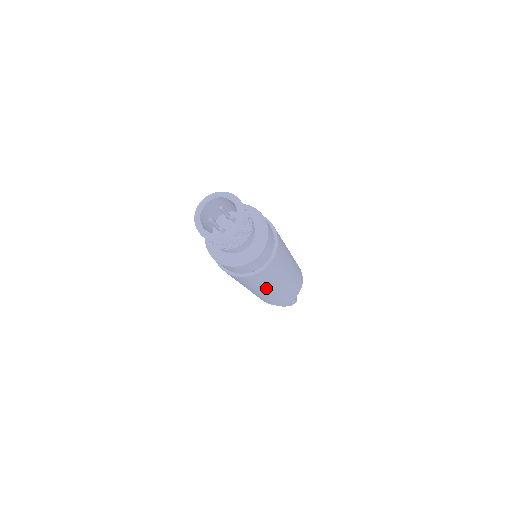
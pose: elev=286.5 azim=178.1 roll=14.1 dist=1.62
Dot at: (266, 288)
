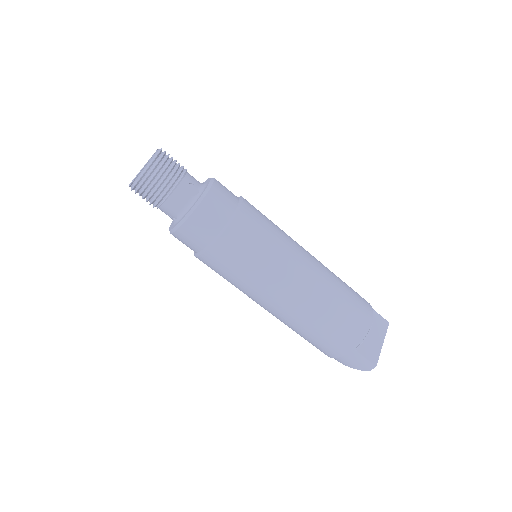
Dot at: (259, 294)
